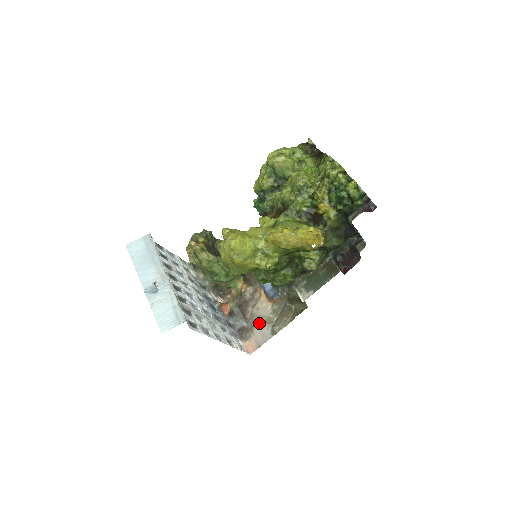
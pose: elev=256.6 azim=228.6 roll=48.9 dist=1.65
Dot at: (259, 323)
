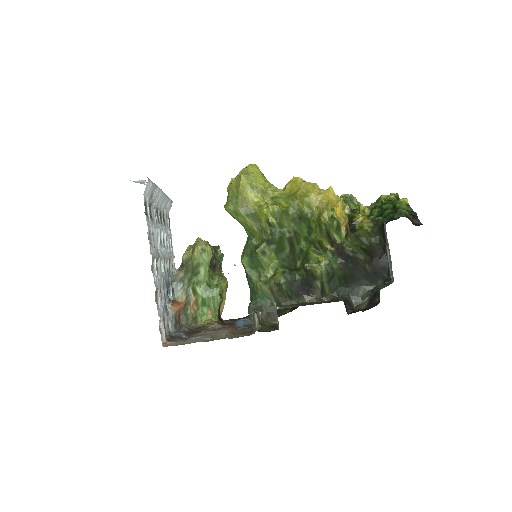
Dot at: (202, 335)
